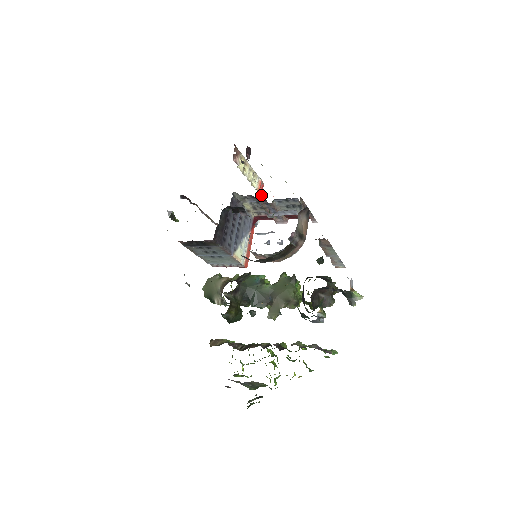
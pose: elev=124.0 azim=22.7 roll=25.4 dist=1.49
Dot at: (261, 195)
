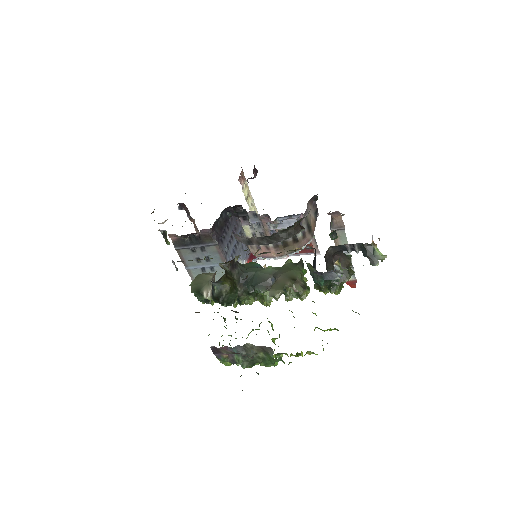
Dot at: occluded
